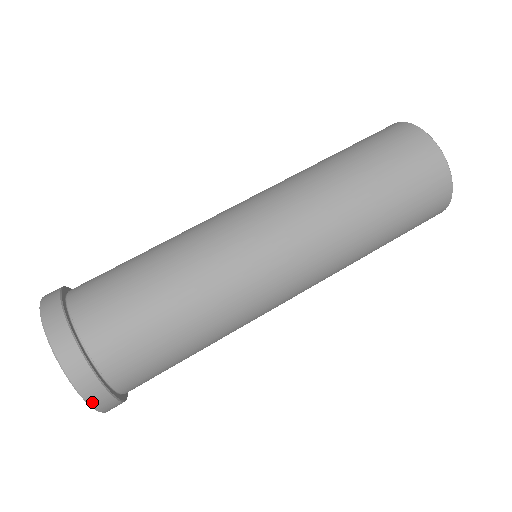
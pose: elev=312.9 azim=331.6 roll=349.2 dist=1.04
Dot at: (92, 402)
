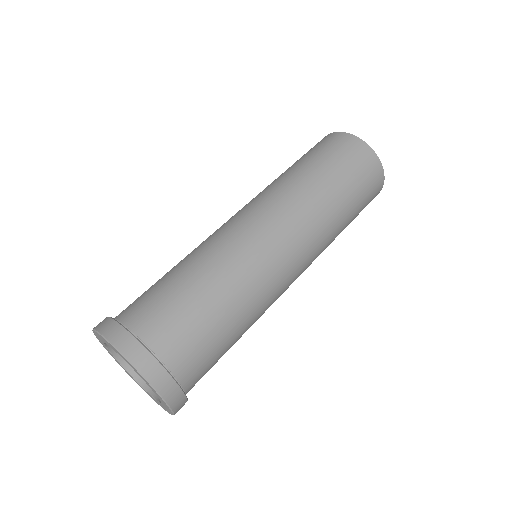
Dot at: occluded
